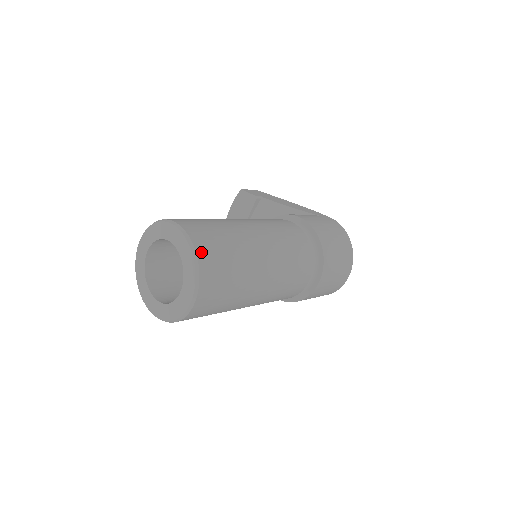
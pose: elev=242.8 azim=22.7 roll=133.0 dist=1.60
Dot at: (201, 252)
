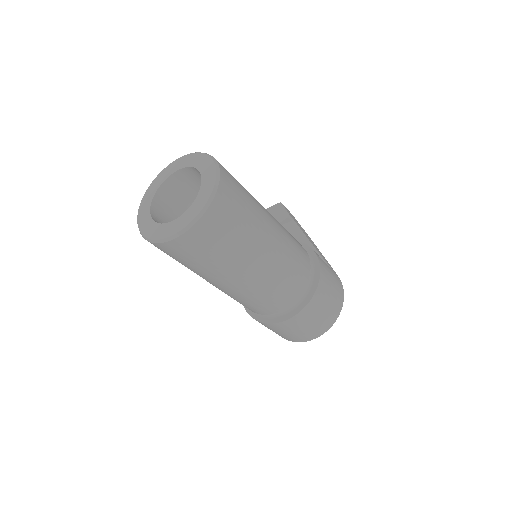
Dot at: (220, 197)
